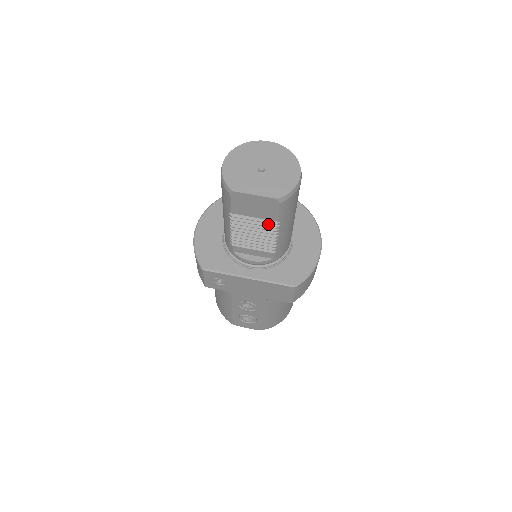
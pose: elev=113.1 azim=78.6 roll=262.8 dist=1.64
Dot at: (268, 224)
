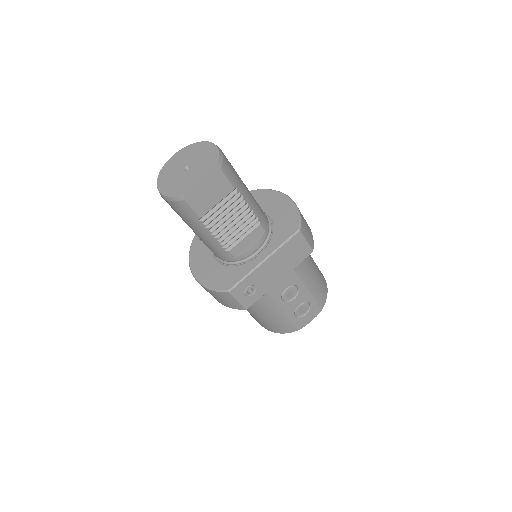
Dot at: (232, 200)
